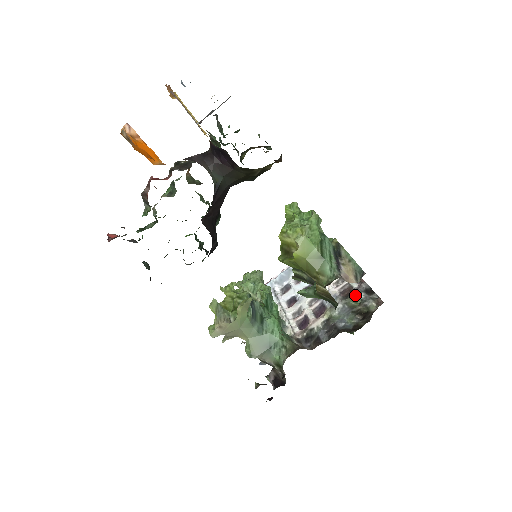
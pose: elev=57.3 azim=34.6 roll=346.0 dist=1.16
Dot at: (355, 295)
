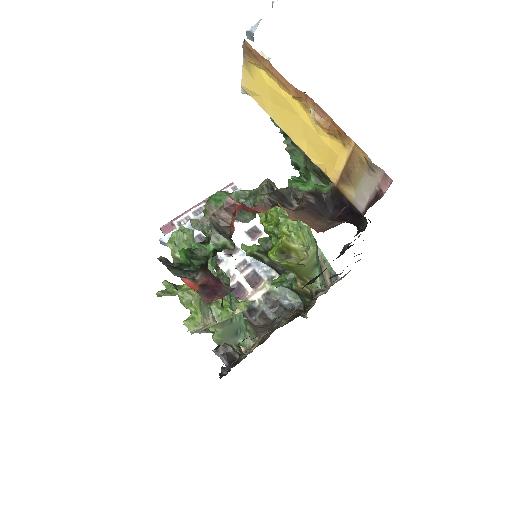
Dot at: occluded
